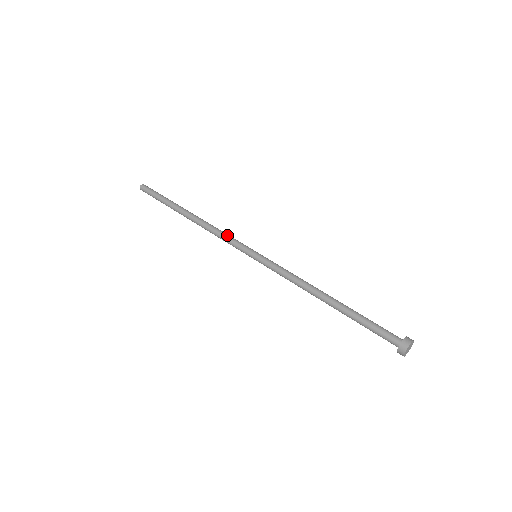
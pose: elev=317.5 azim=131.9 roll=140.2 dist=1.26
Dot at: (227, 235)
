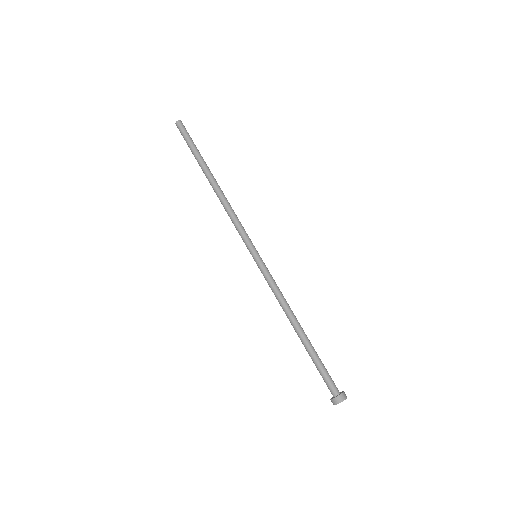
Dot at: (235, 224)
